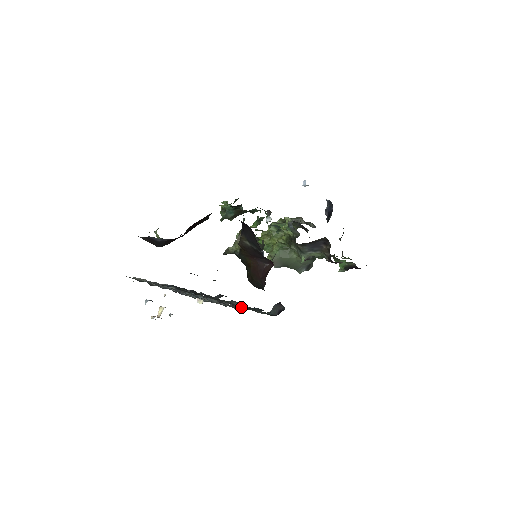
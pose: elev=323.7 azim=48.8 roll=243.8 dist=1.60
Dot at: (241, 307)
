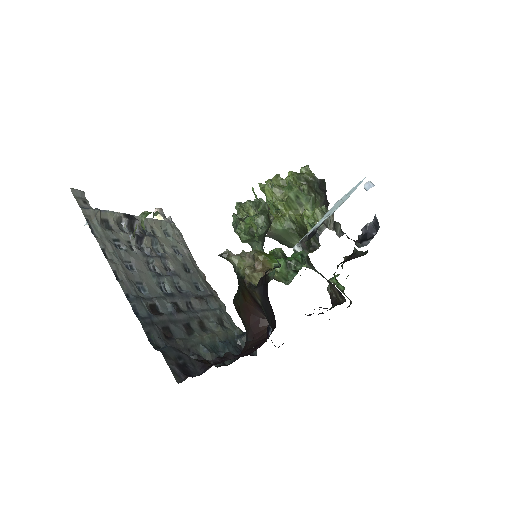
Dot at: (207, 284)
